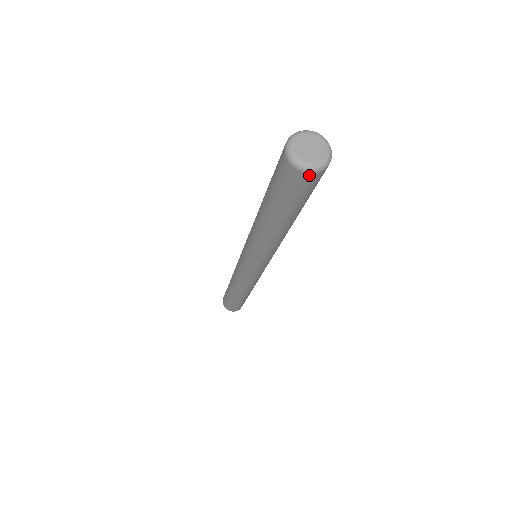
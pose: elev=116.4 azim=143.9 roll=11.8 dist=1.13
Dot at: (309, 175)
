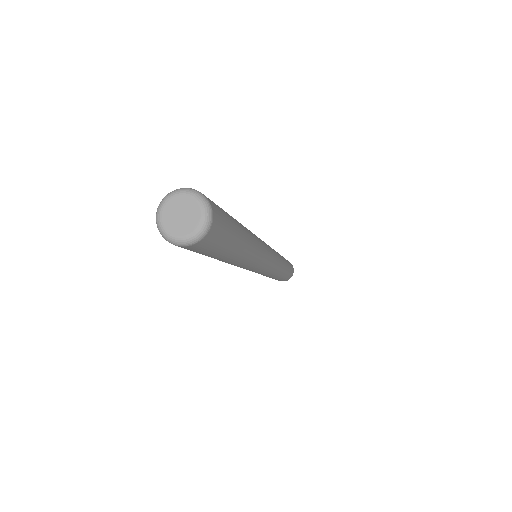
Dot at: (176, 245)
